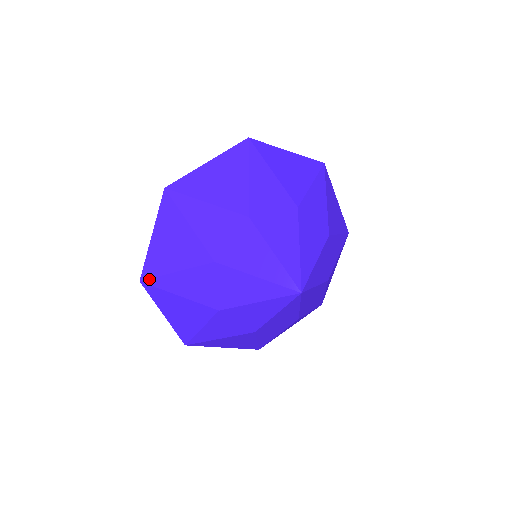
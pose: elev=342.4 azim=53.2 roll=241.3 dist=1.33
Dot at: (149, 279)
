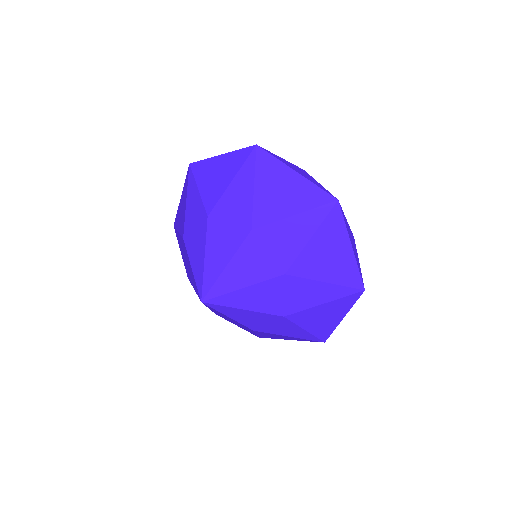
Dot at: occluded
